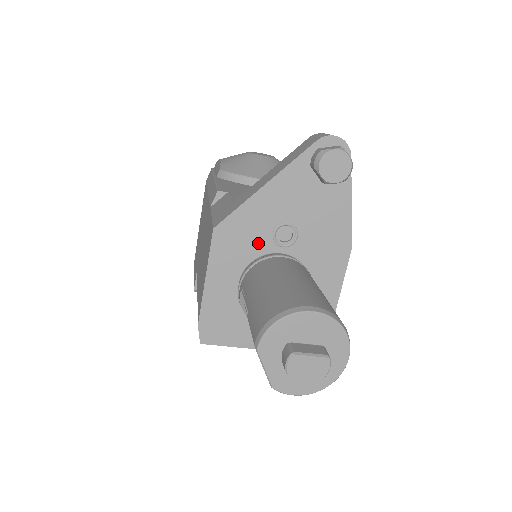
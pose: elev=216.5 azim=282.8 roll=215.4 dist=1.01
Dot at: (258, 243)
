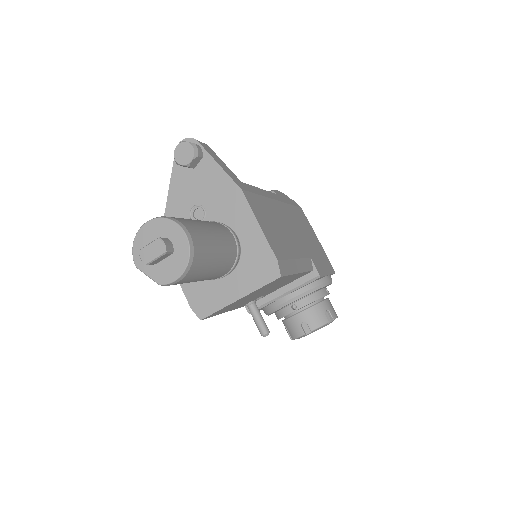
Dot at: occluded
